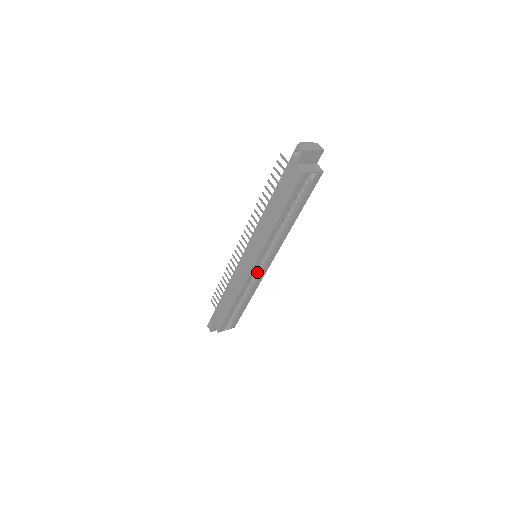
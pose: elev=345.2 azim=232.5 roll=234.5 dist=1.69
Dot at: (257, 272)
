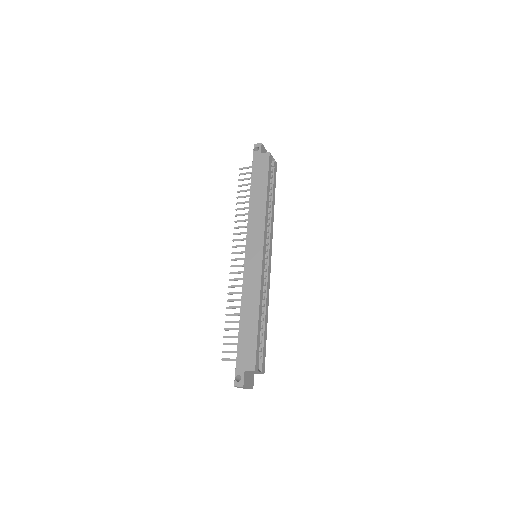
Dot at: (264, 270)
